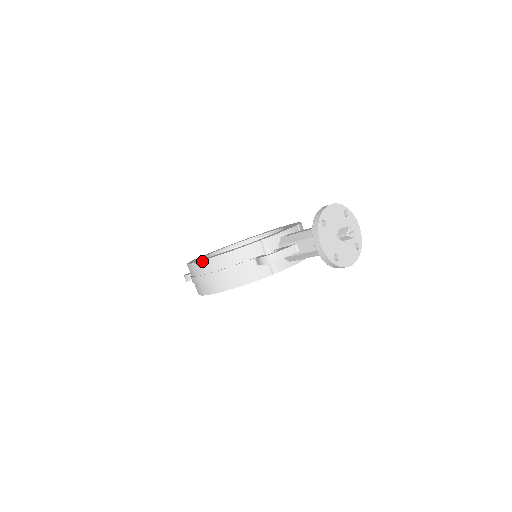
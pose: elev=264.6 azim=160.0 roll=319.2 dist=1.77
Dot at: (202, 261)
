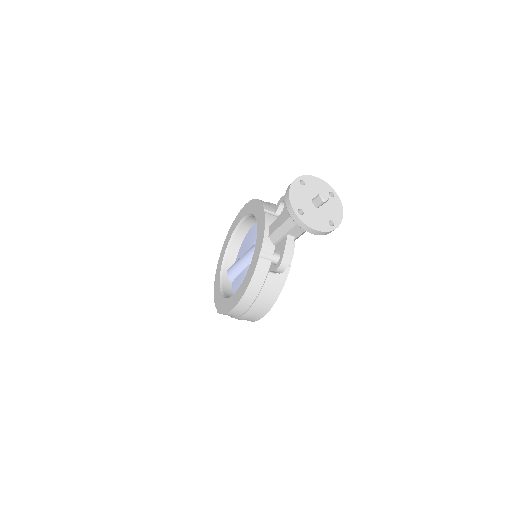
Dot at: (234, 308)
